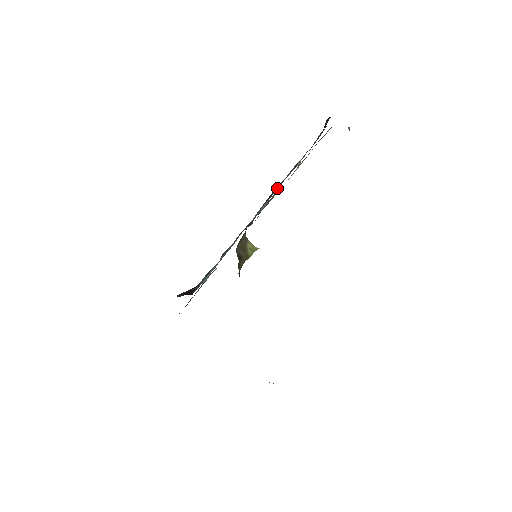
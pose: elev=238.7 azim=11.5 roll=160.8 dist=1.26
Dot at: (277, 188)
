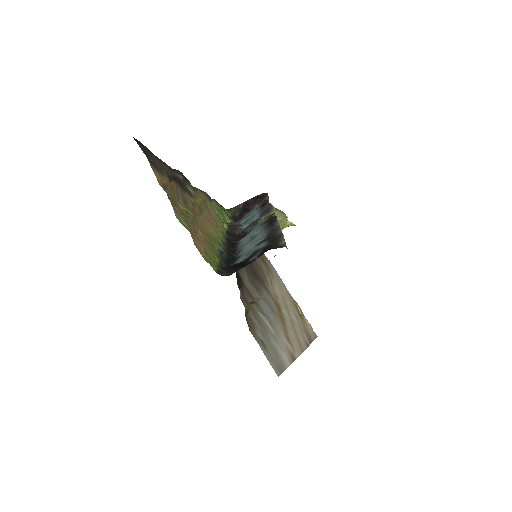
Dot at: (266, 227)
